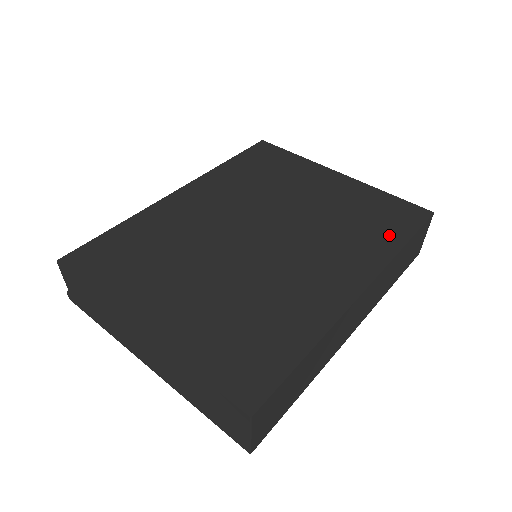
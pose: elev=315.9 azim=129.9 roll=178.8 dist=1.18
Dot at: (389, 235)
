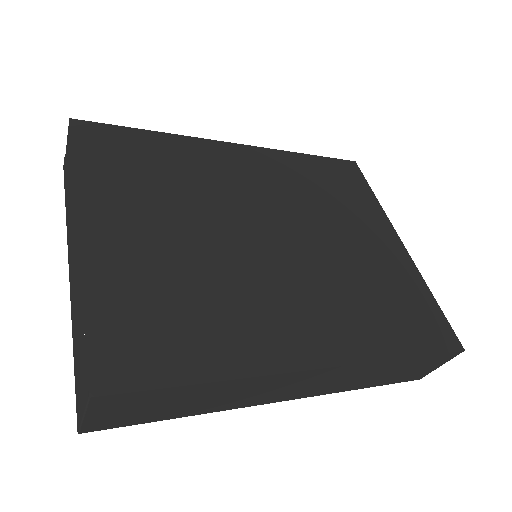
Dot at: (399, 335)
